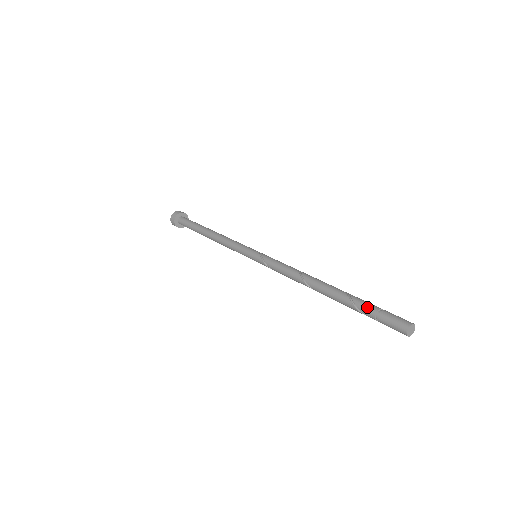
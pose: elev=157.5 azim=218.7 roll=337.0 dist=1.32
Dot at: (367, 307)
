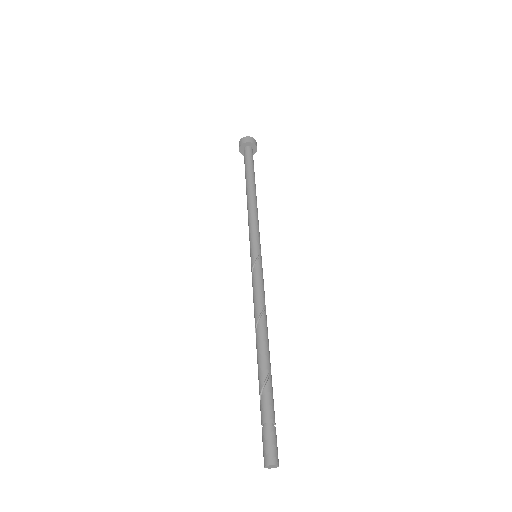
Dot at: (264, 410)
